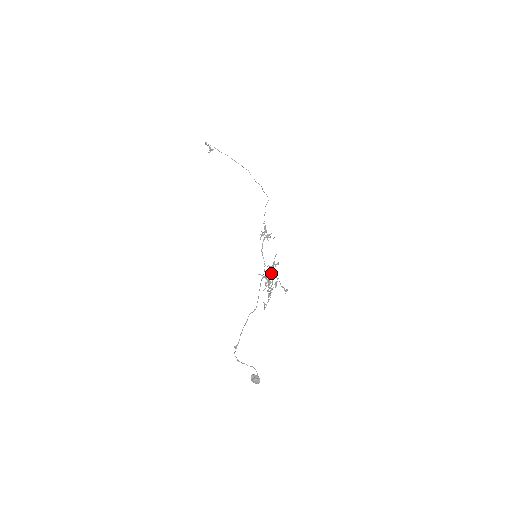
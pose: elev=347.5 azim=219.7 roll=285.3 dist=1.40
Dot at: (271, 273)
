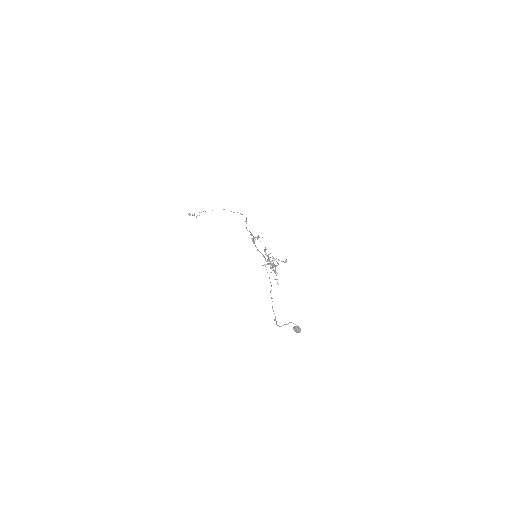
Dot at: (268, 258)
